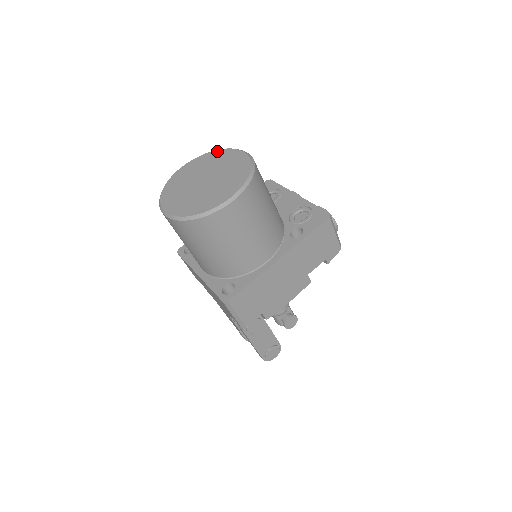
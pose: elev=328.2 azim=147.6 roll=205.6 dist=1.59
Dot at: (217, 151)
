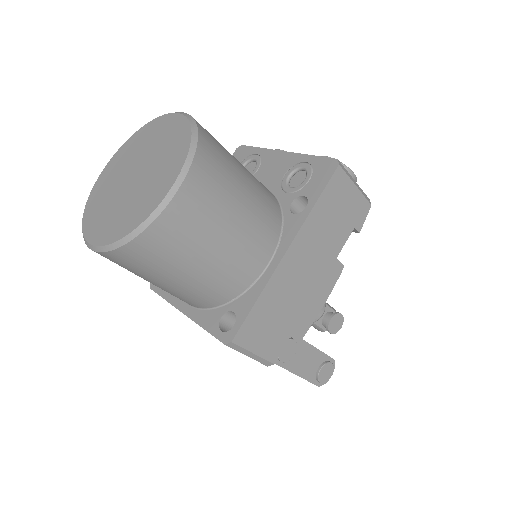
Dot at: (142, 128)
